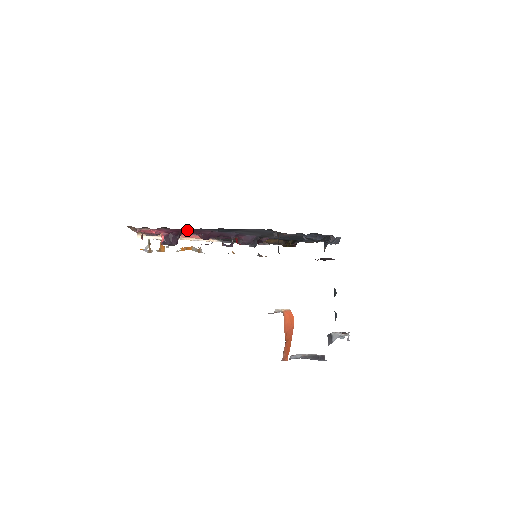
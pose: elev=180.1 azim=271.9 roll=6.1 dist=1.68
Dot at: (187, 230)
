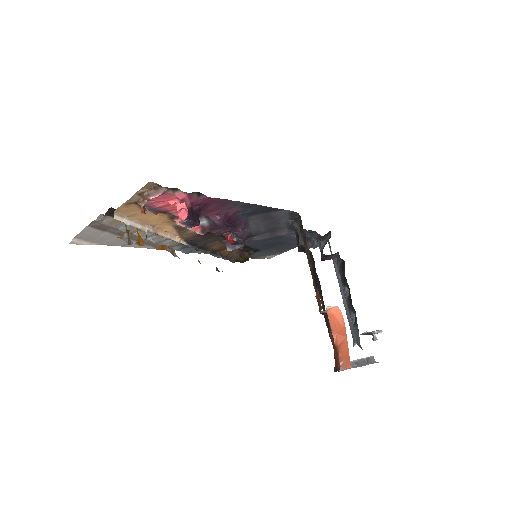
Dot at: (217, 203)
